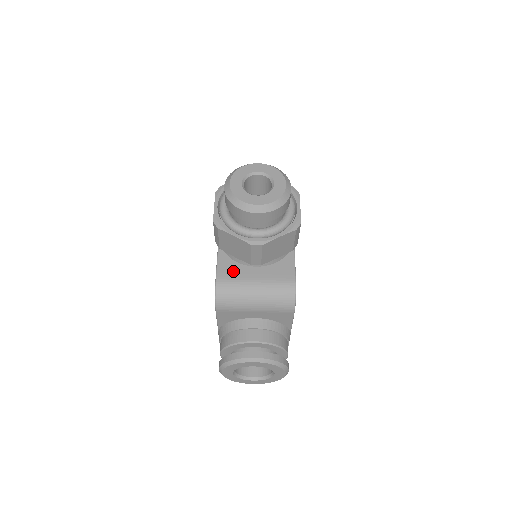
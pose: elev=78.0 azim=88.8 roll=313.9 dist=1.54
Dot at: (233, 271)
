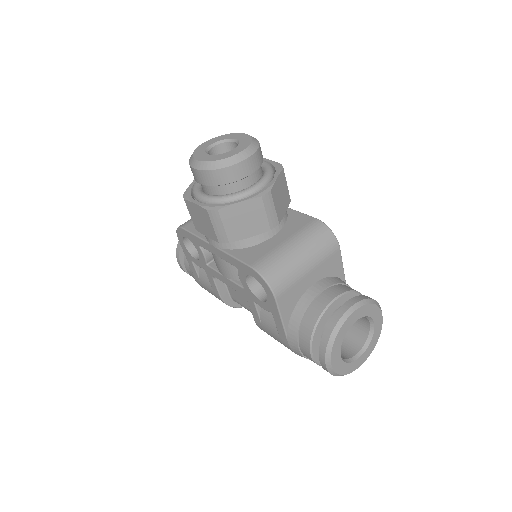
Dot at: (259, 252)
